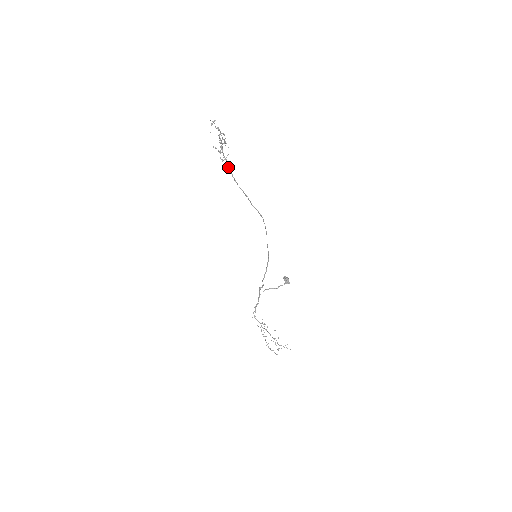
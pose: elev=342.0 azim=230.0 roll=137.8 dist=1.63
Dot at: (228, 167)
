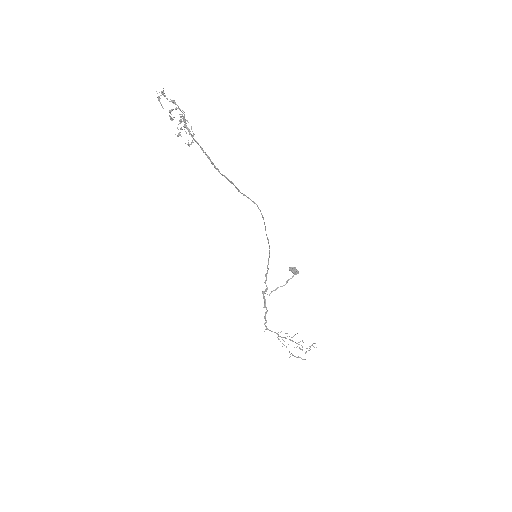
Dot at: occluded
